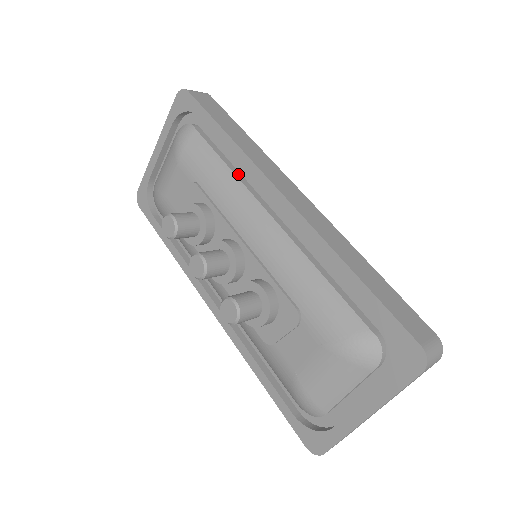
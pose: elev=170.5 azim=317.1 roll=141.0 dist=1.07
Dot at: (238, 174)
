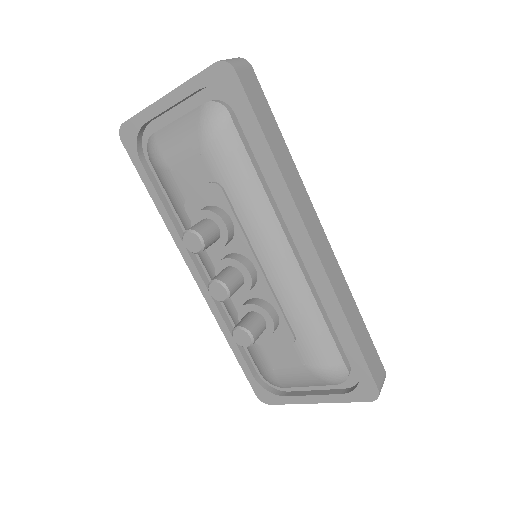
Dot at: (269, 193)
